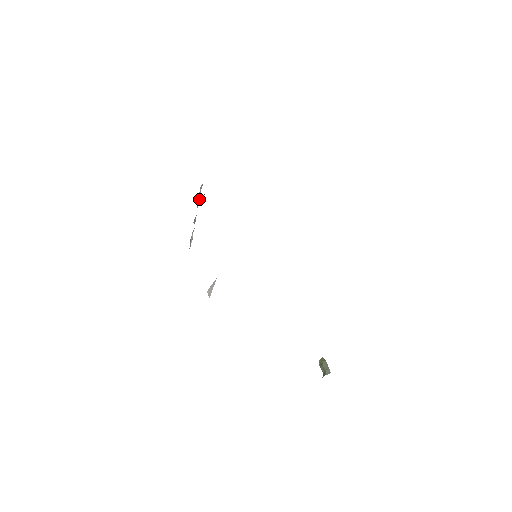
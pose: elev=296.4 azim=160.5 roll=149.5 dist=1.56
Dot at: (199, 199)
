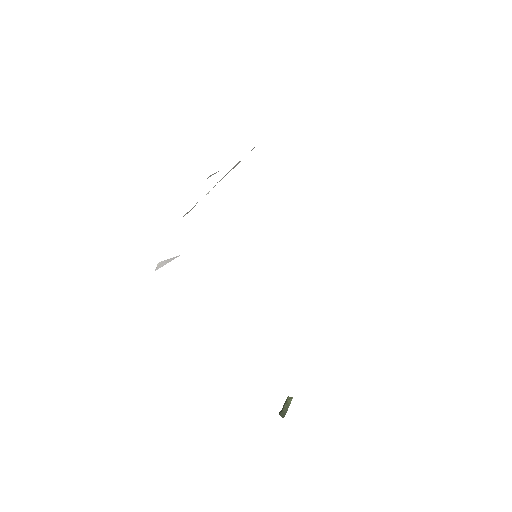
Dot at: occluded
